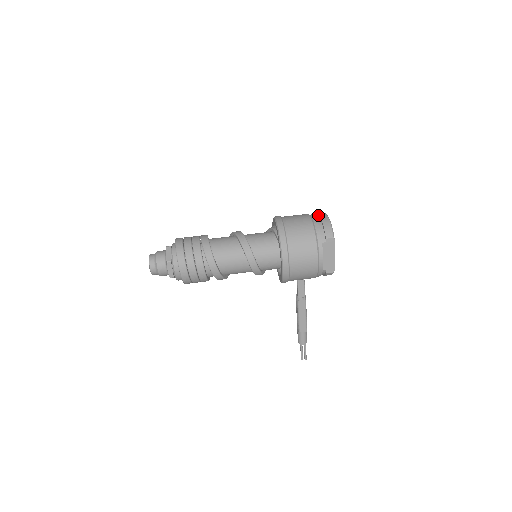
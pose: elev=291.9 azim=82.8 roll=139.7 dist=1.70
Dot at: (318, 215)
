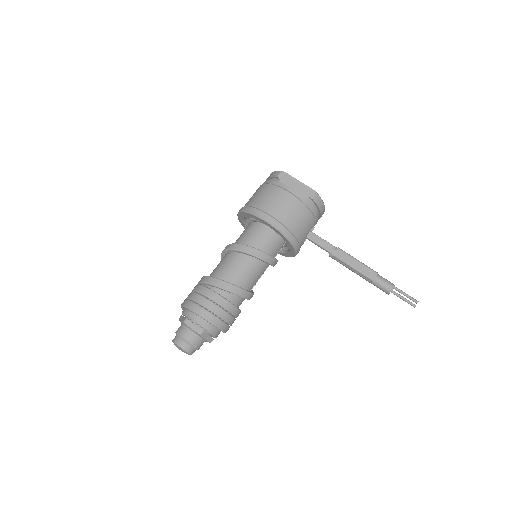
Dot at: occluded
